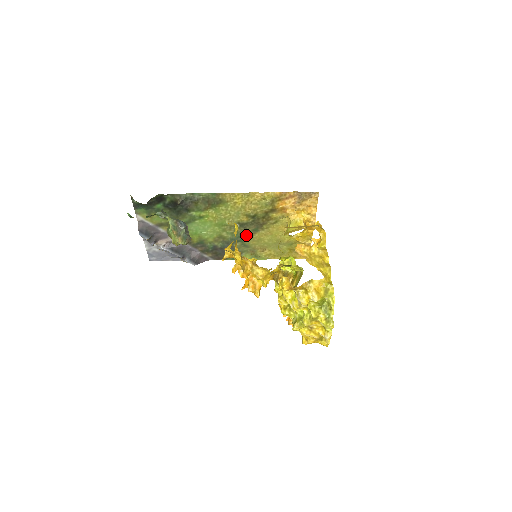
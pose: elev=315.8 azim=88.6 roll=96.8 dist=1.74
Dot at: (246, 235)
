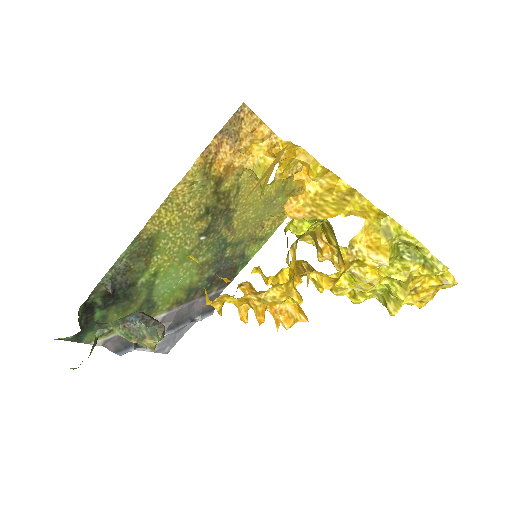
Dot at: (225, 235)
